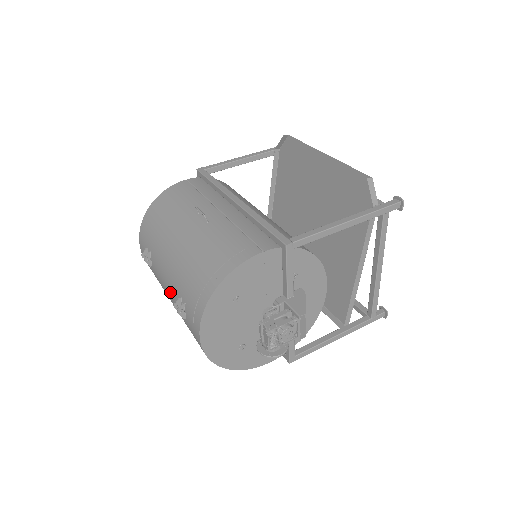
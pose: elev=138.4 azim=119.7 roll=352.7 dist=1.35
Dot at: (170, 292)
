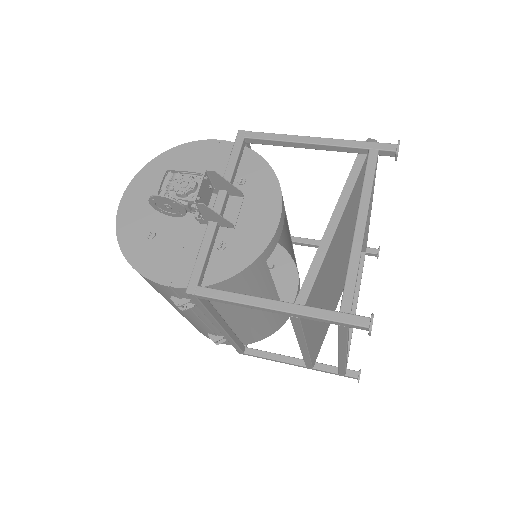
Dot at: occluded
